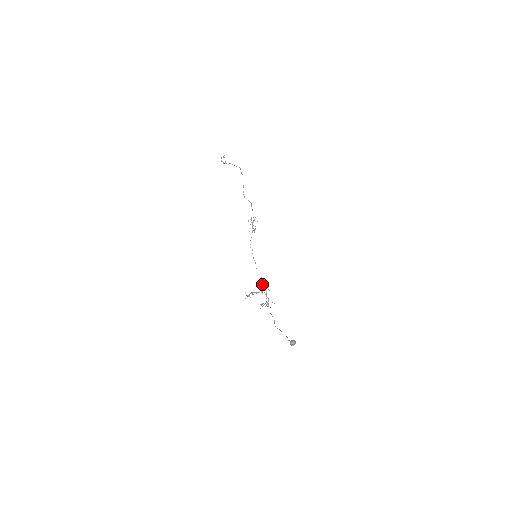
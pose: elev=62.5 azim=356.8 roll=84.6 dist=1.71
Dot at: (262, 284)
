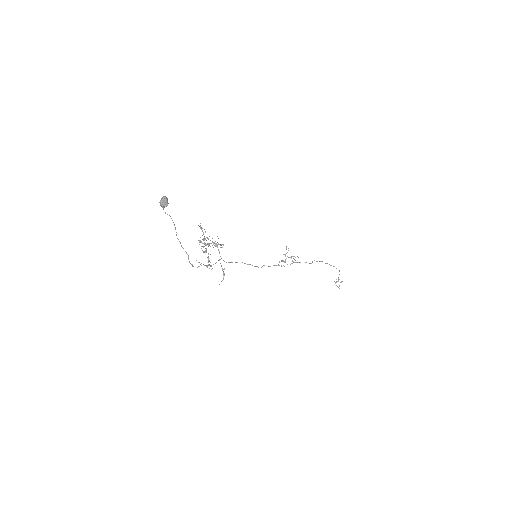
Dot at: occluded
